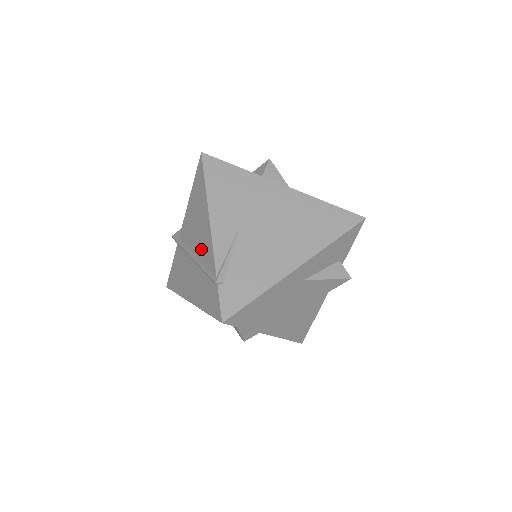
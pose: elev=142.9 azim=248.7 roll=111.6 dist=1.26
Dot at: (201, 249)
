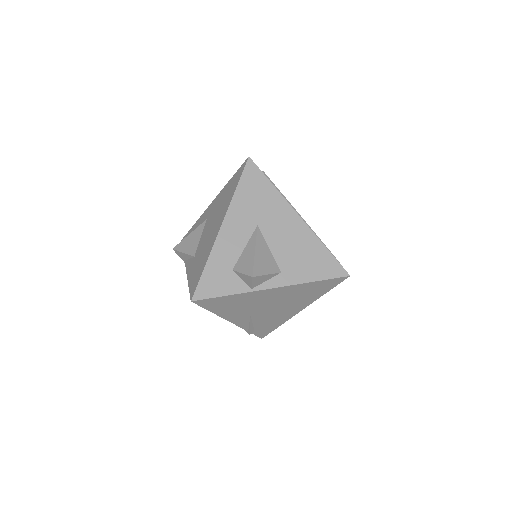
Dot at: occluded
